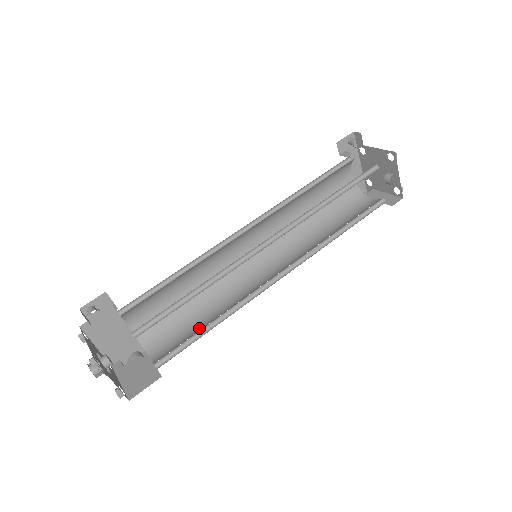
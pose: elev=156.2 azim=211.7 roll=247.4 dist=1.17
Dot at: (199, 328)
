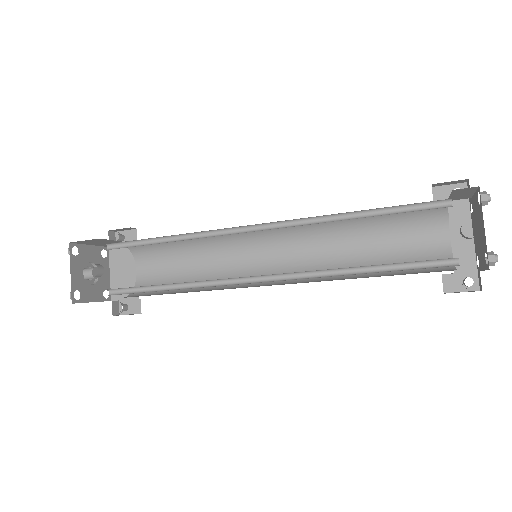
Dot at: occluded
